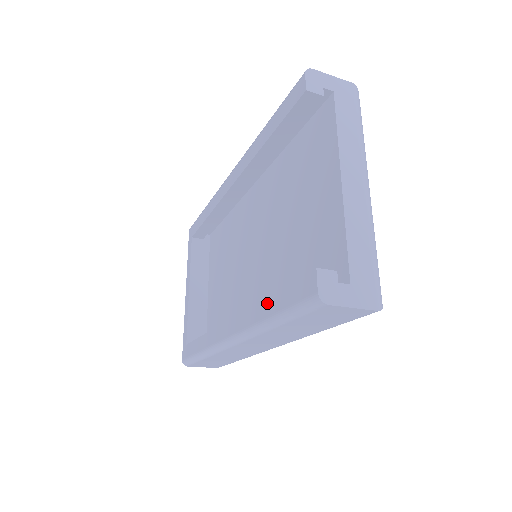
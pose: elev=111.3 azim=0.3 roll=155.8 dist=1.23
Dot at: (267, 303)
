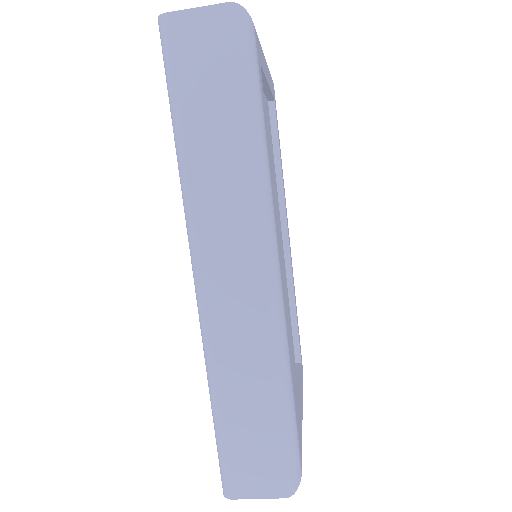
Dot at: occluded
